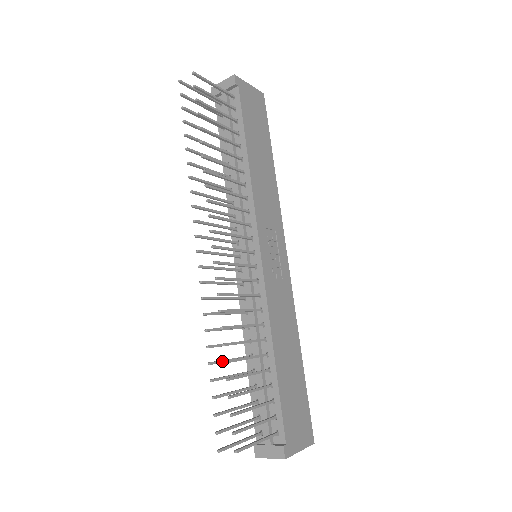
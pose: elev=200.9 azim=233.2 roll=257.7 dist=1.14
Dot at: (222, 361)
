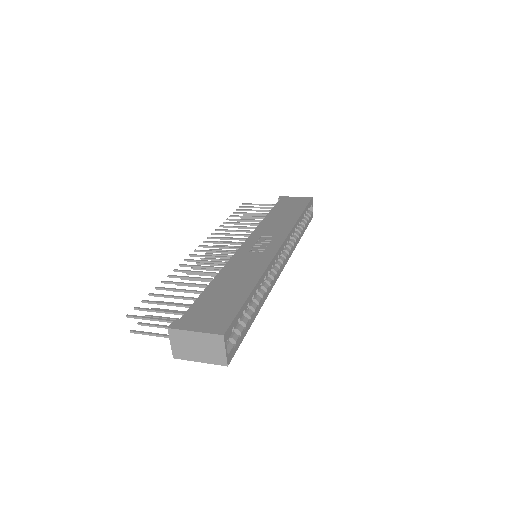
Dot at: occluded
